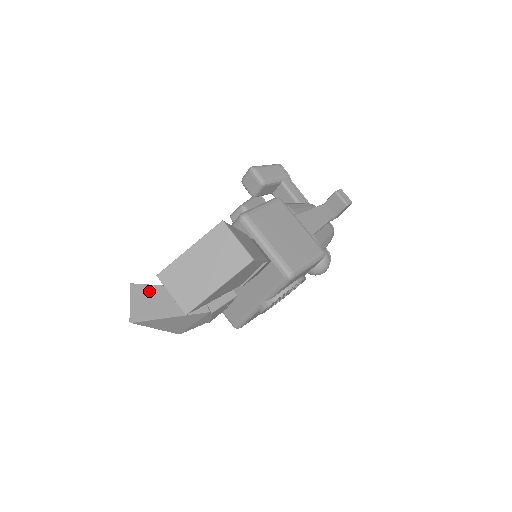
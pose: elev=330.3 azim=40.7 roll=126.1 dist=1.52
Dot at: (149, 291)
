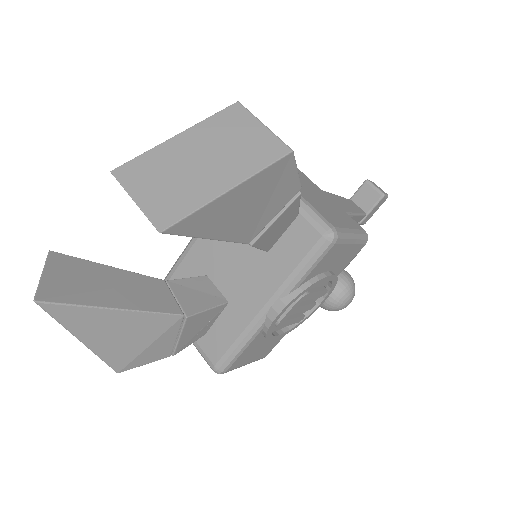
Dot at: (81, 266)
